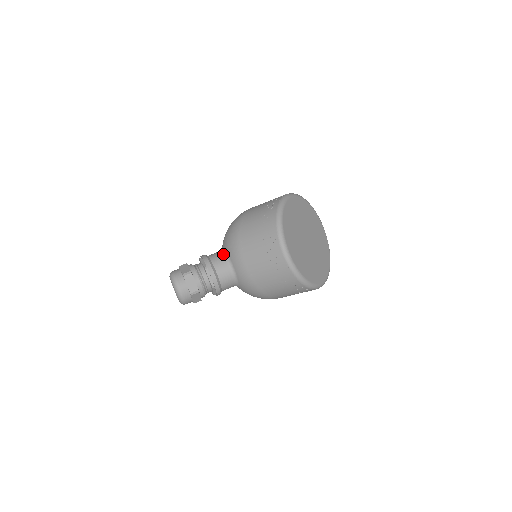
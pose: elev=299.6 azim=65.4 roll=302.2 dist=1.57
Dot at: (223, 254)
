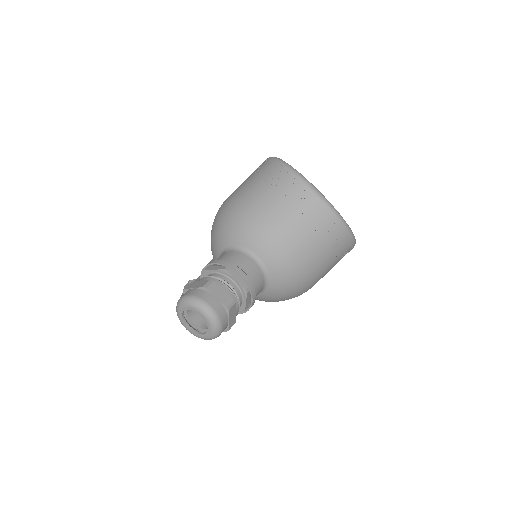
Dot at: (233, 250)
